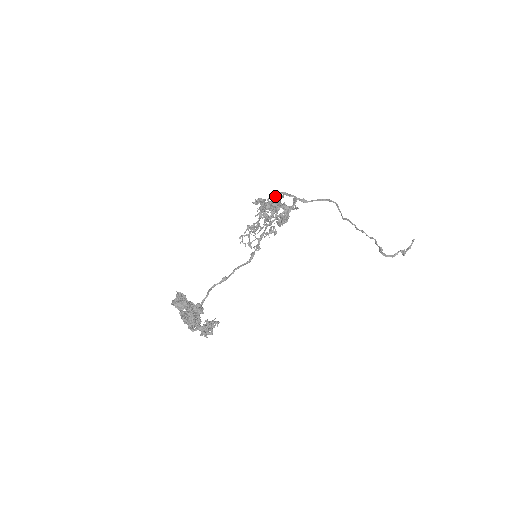
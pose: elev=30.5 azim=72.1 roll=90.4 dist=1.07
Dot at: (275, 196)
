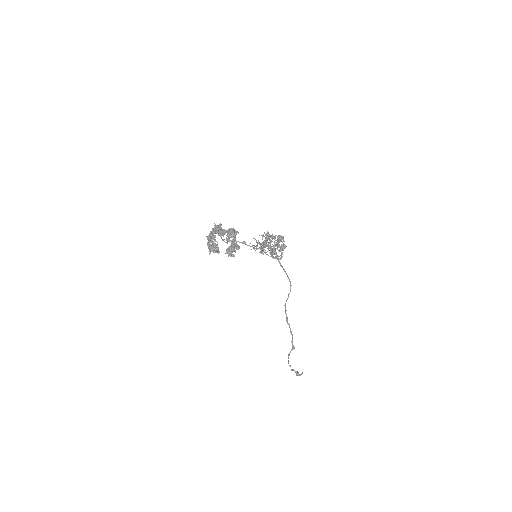
Dot at: (269, 246)
